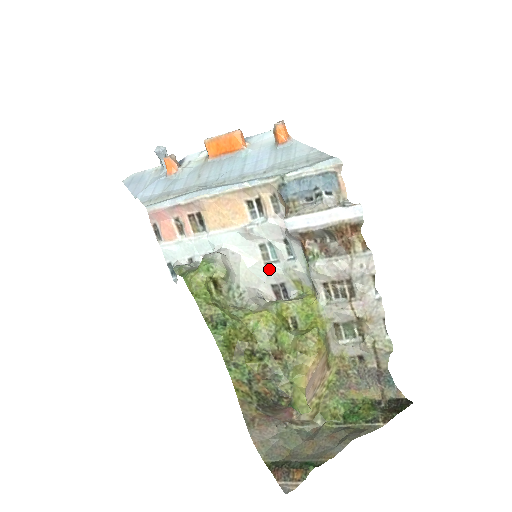
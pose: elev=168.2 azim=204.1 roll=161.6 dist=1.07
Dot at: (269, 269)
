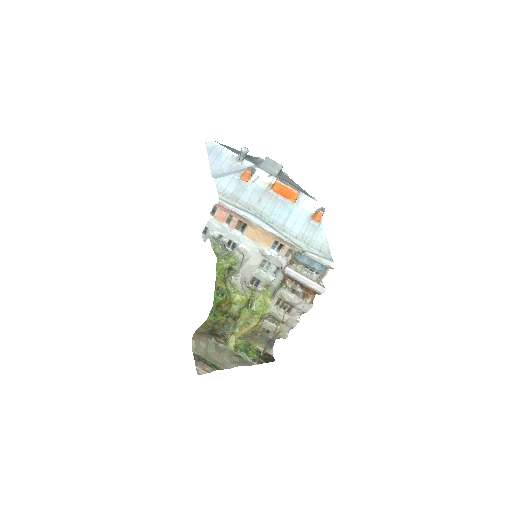
Dot at: (259, 271)
